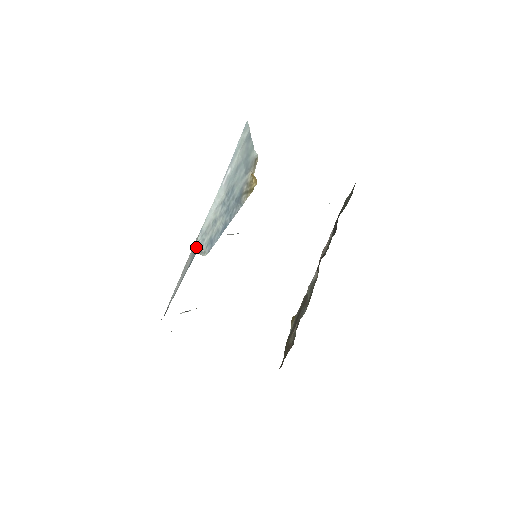
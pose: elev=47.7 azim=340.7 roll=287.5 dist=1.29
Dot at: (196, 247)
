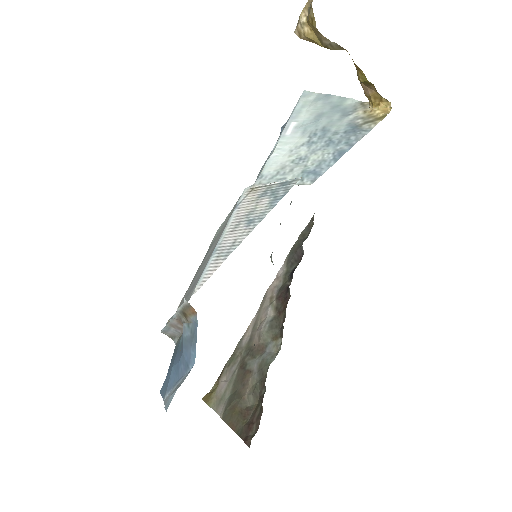
Dot at: (278, 182)
